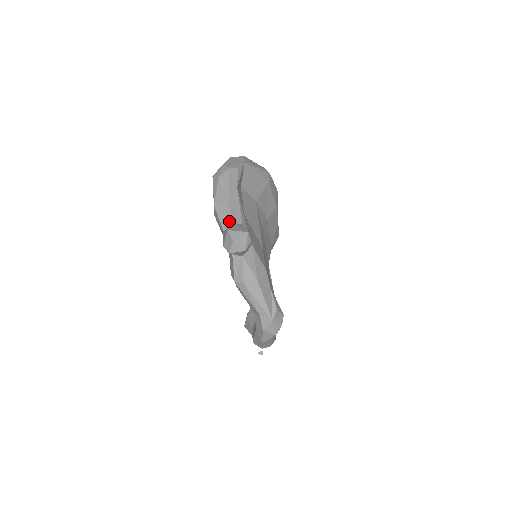
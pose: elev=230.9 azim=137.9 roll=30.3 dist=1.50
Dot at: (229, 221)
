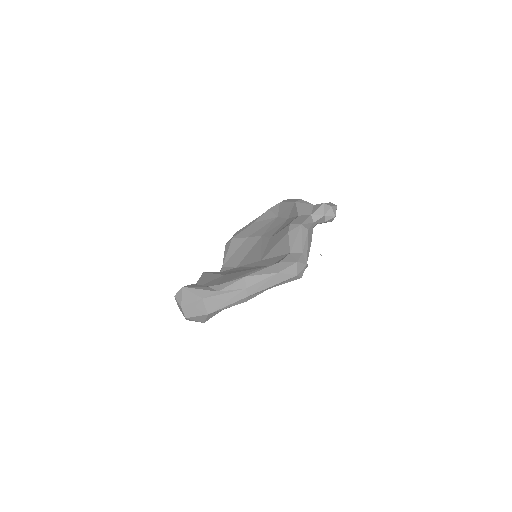
Dot at: occluded
